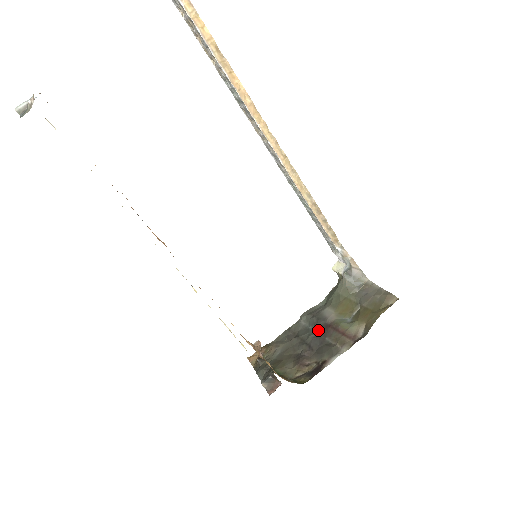
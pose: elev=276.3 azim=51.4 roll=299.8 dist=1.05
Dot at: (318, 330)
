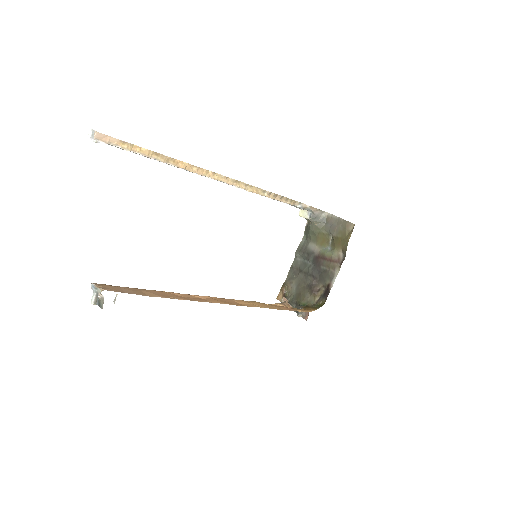
Dot at: (312, 262)
